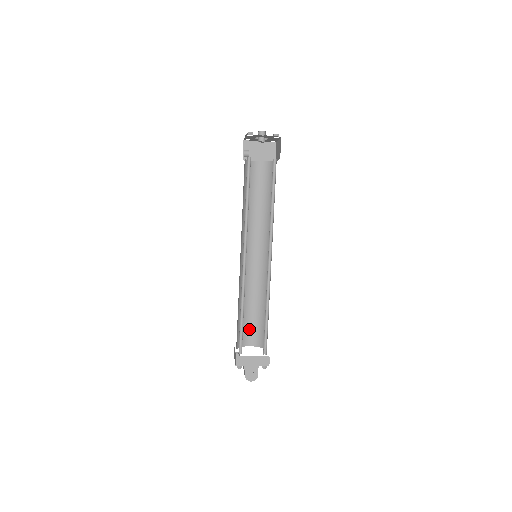
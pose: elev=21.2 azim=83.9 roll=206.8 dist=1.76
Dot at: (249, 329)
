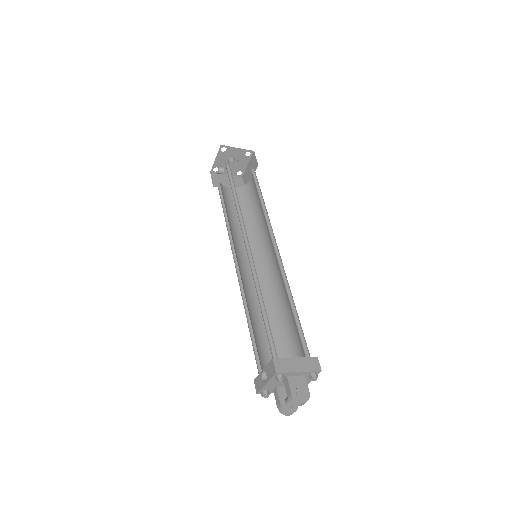
Dot at: (267, 354)
